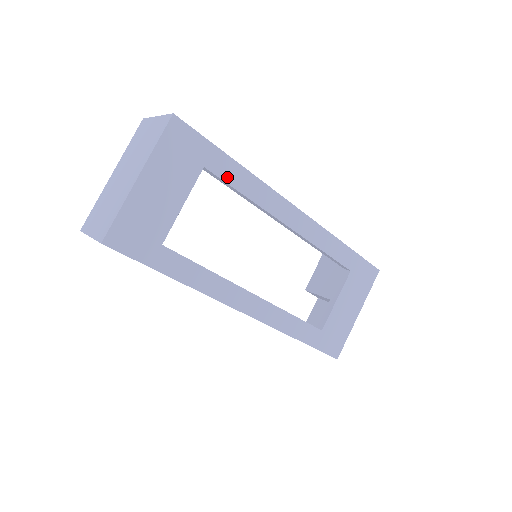
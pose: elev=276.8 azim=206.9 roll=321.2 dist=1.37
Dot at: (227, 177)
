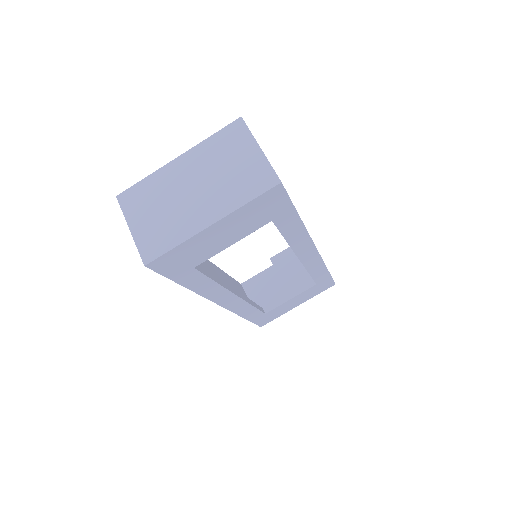
Dot at: (284, 228)
